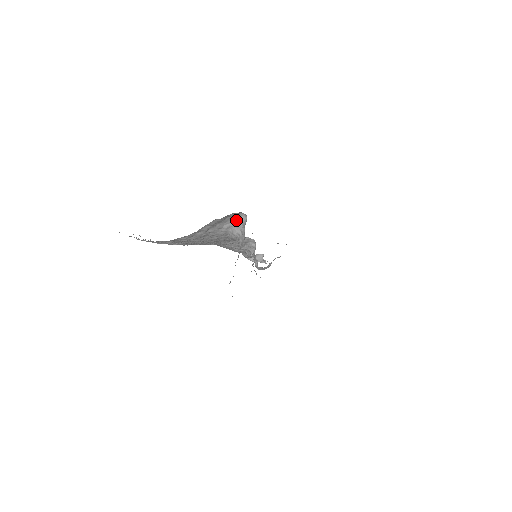
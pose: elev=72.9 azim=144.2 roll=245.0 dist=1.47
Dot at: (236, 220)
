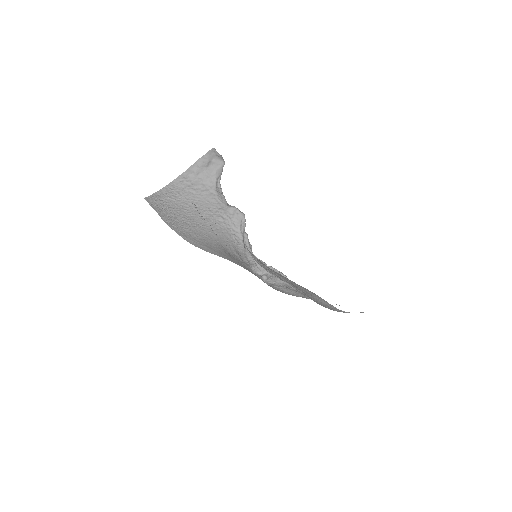
Dot at: (219, 170)
